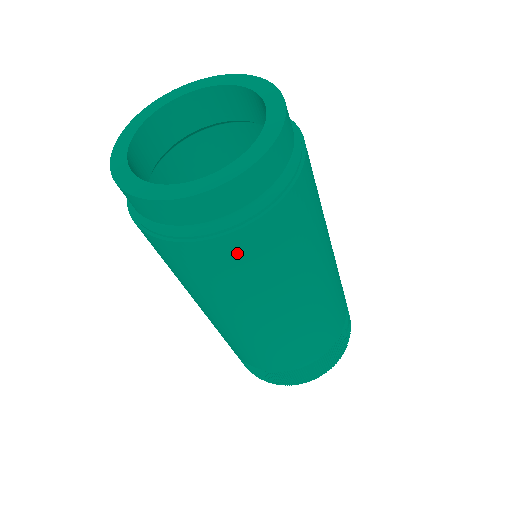
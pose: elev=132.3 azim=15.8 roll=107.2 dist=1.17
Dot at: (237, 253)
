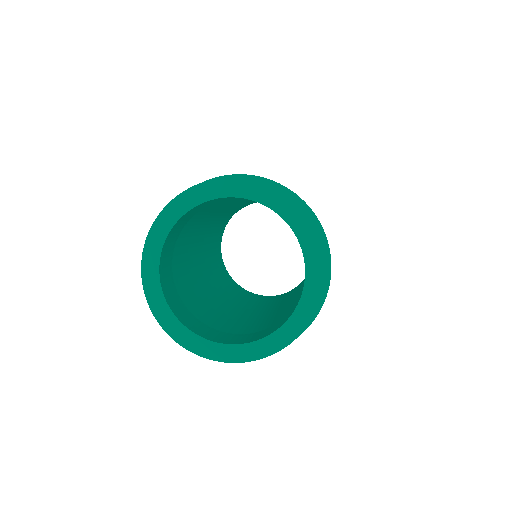
Dot at: occluded
